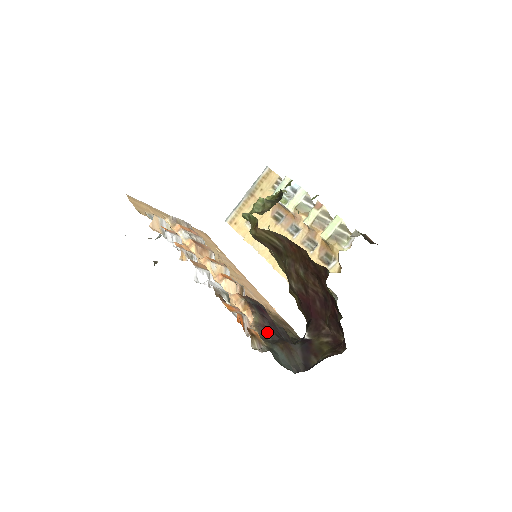
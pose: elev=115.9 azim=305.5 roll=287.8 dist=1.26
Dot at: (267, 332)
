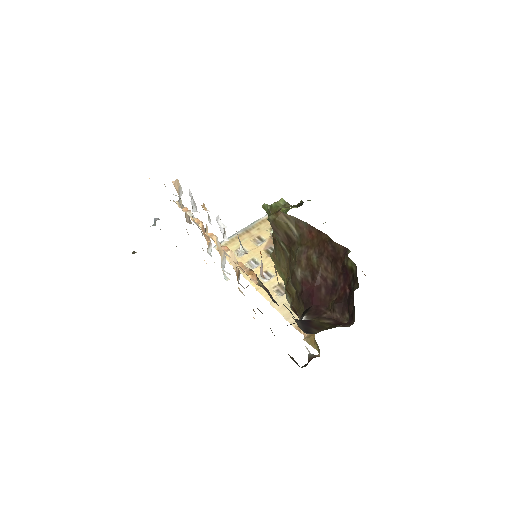
Dot at: (271, 296)
